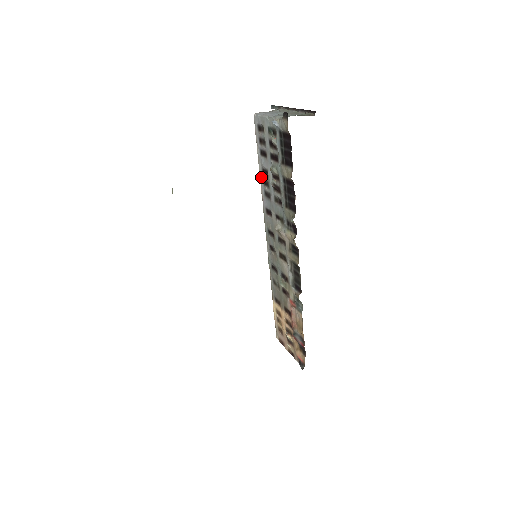
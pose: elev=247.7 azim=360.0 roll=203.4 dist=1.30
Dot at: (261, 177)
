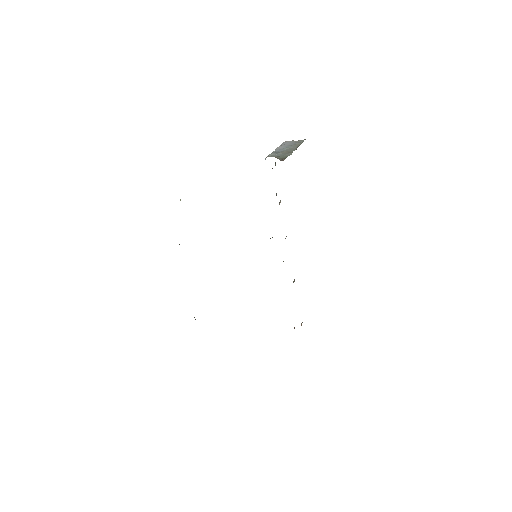
Dot at: occluded
